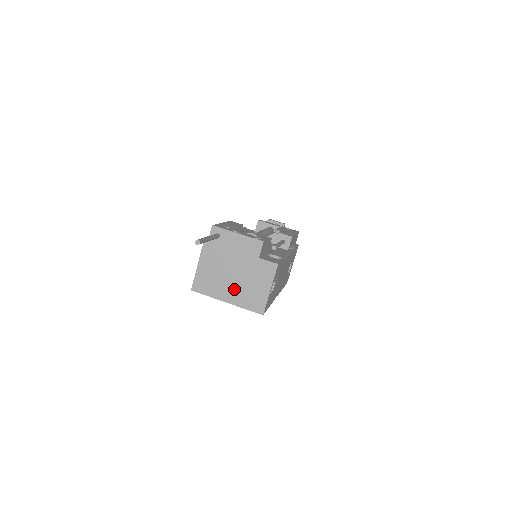
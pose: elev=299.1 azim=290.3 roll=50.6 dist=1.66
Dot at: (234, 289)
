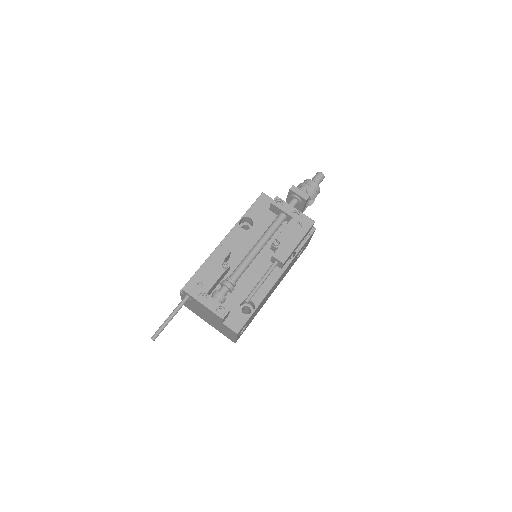
Dot at: (211, 323)
